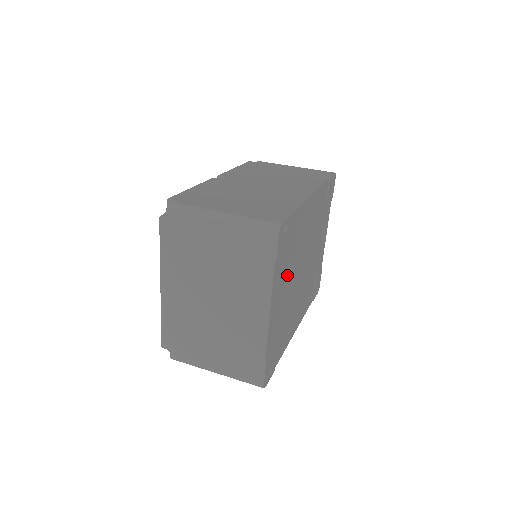
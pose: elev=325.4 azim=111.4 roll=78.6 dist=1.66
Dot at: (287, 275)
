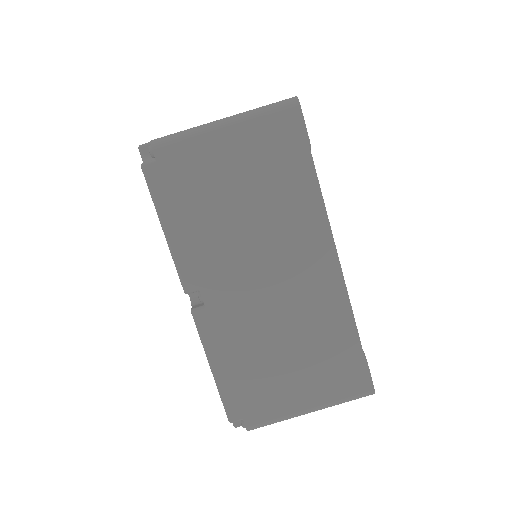
Dot at: occluded
